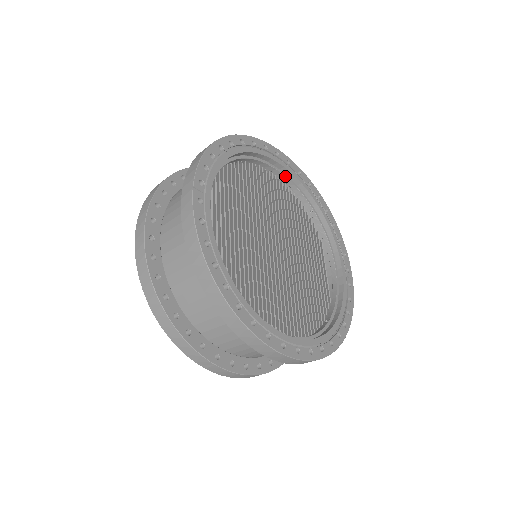
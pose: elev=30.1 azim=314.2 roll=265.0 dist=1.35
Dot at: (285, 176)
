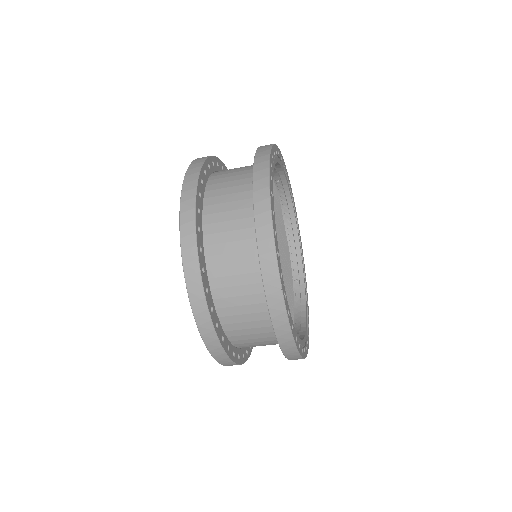
Dot at: occluded
